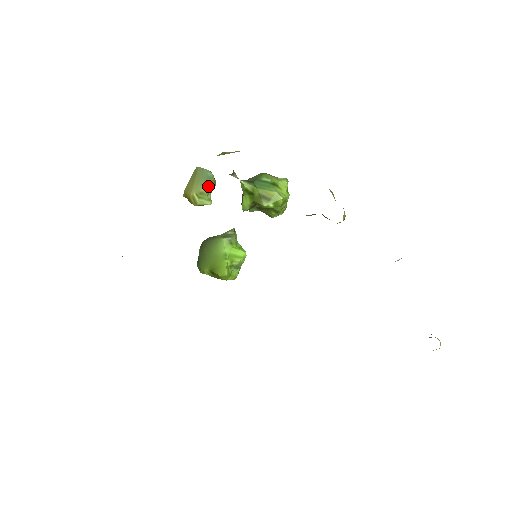
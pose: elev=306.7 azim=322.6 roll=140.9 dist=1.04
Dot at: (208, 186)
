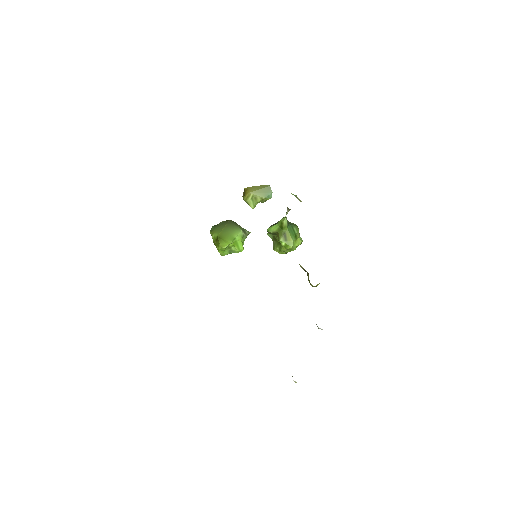
Dot at: (263, 199)
